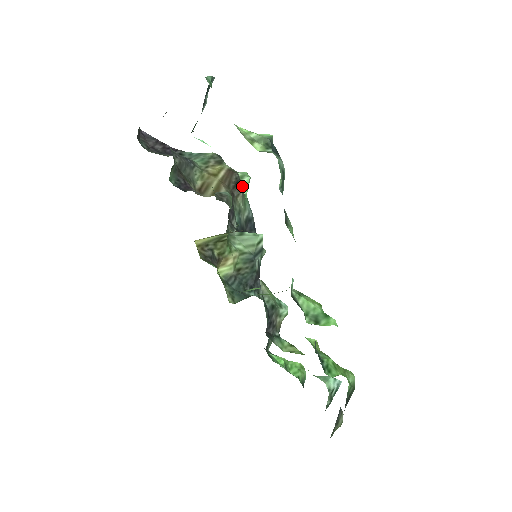
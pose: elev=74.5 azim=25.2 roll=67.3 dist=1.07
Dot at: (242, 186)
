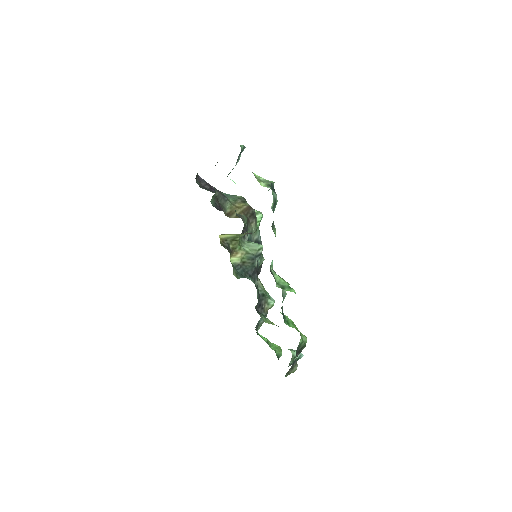
Dot at: (256, 218)
